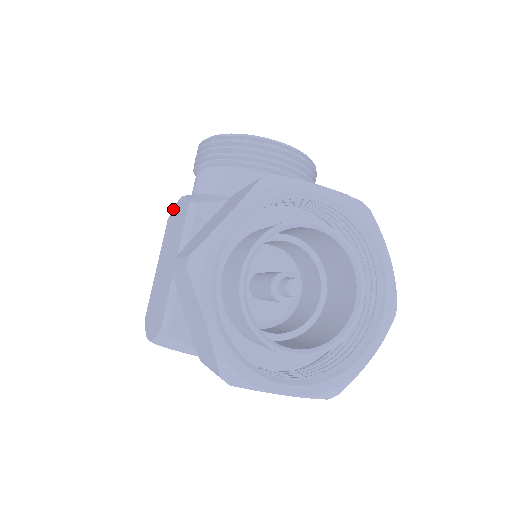
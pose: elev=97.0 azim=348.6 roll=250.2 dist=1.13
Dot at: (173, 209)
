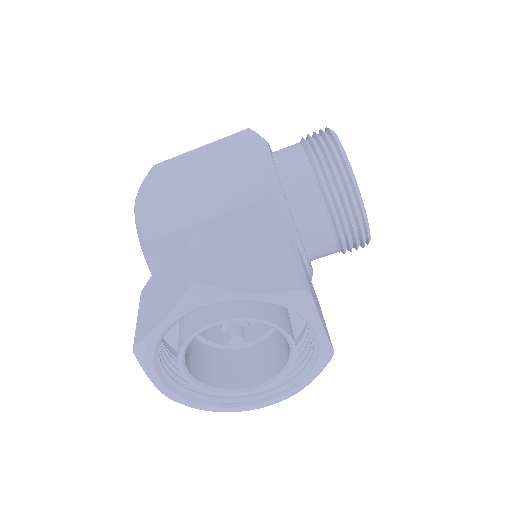
Dot at: (259, 137)
